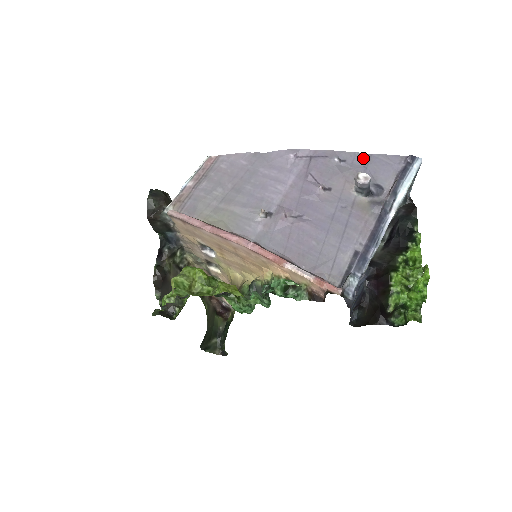
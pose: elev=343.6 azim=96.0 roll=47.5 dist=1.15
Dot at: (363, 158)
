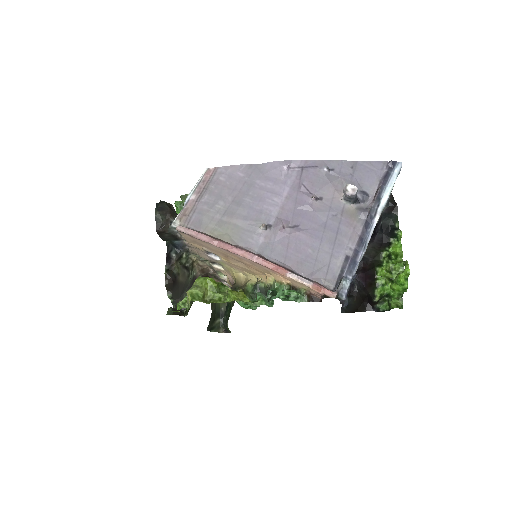
Dot at: (349, 166)
